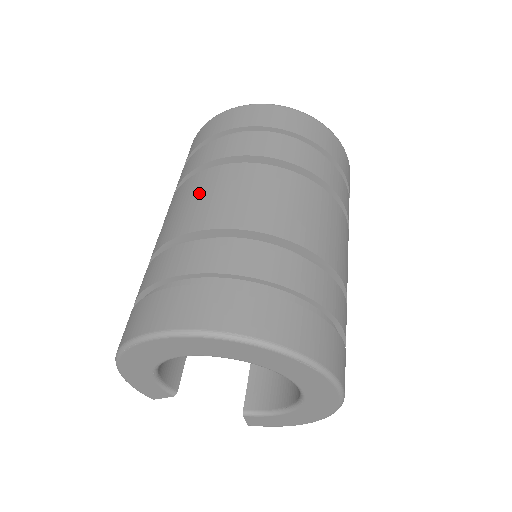
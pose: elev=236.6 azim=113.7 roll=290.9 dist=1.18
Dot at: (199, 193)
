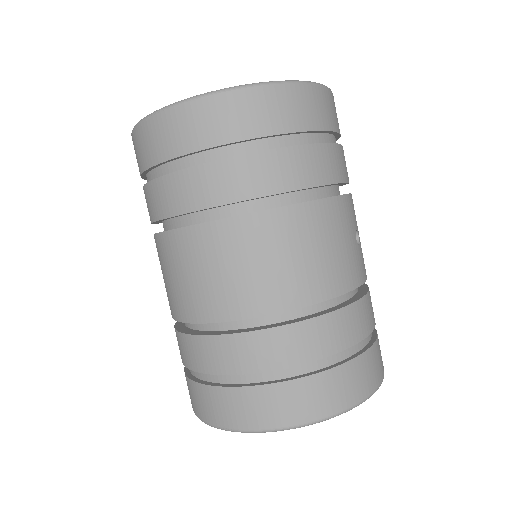
Dot at: (161, 269)
